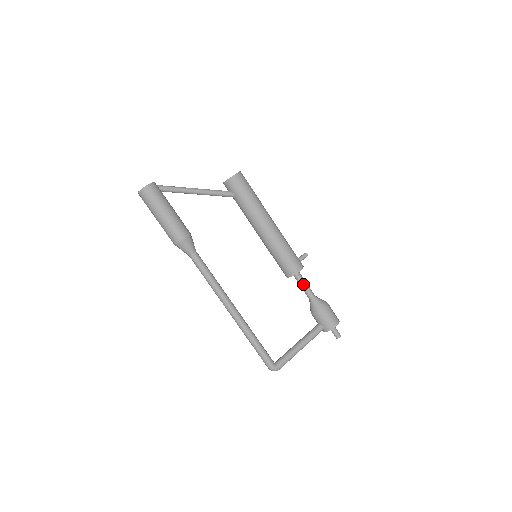
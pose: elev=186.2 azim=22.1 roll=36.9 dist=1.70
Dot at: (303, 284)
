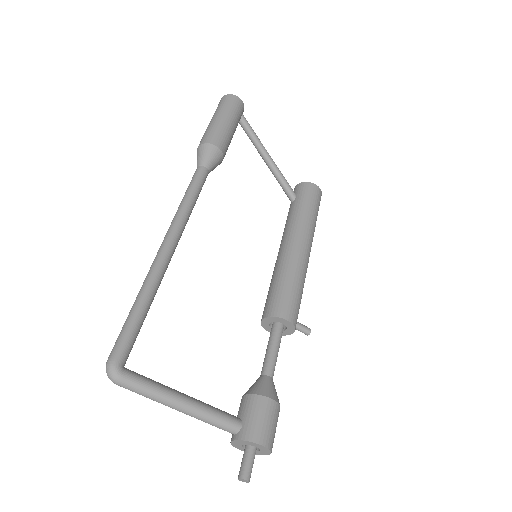
Dot at: (274, 346)
